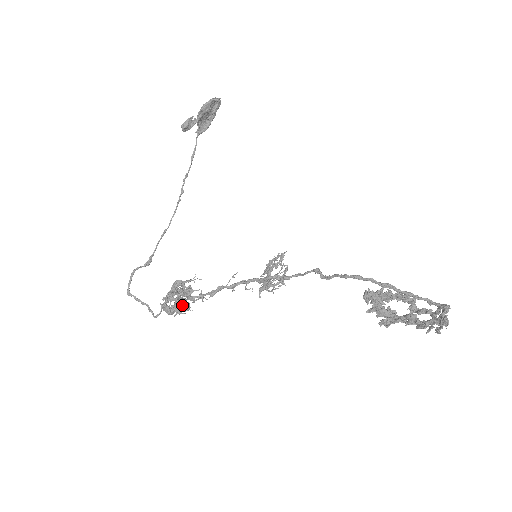
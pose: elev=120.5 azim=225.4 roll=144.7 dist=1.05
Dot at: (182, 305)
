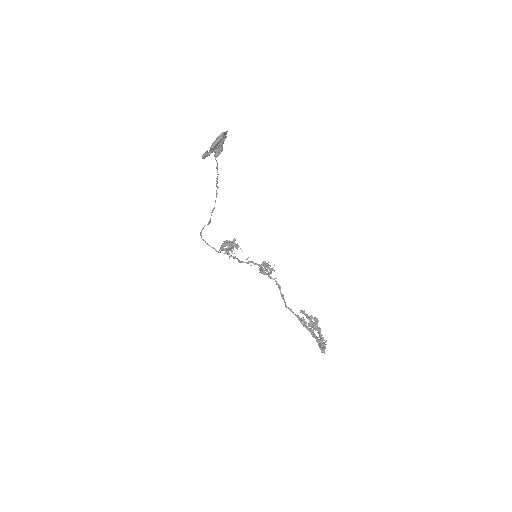
Dot at: occluded
